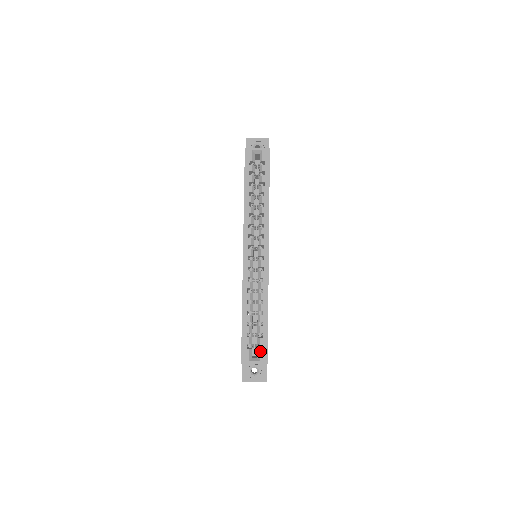
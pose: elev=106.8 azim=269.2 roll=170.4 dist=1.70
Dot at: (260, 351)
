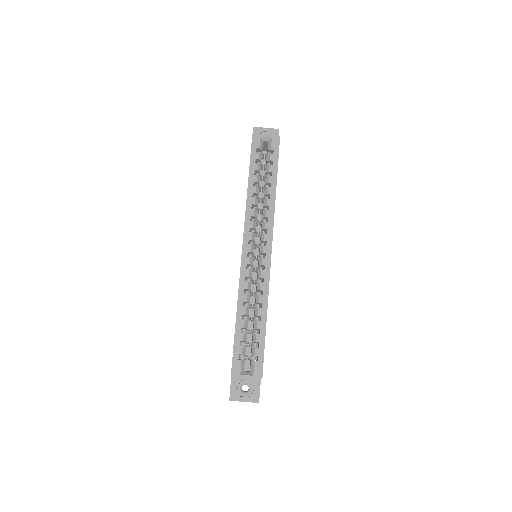
Dot at: (254, 363)
